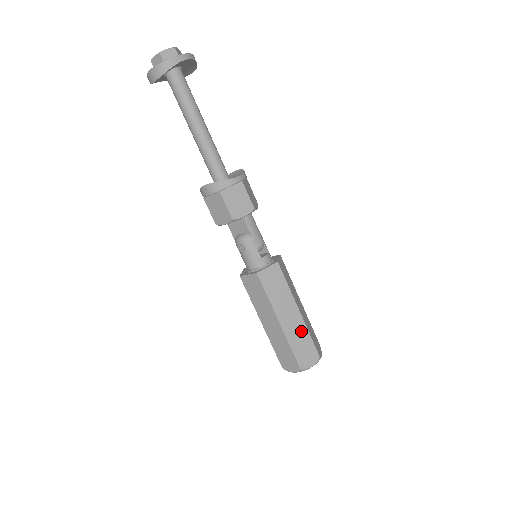
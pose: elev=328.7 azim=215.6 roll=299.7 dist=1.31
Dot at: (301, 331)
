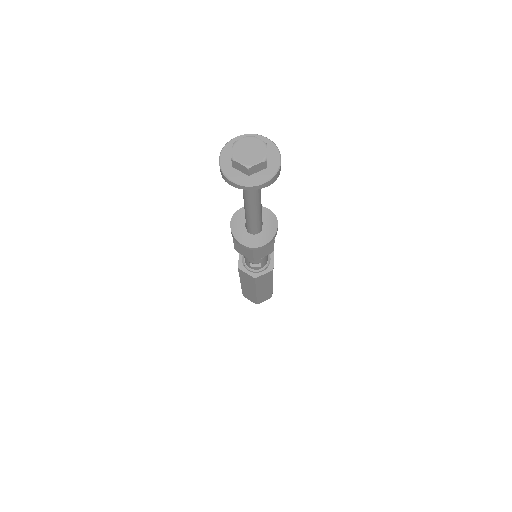
Dot at: (252, 294)
